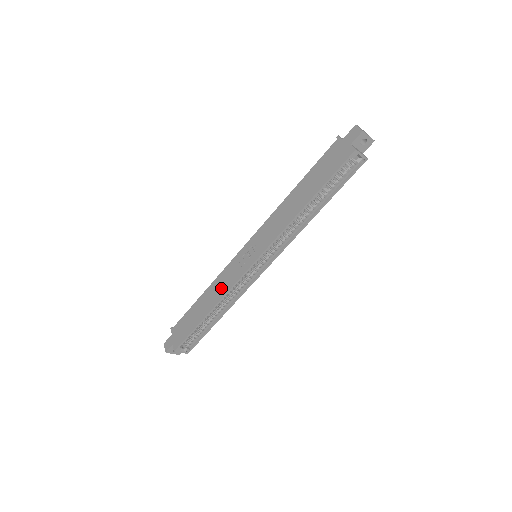
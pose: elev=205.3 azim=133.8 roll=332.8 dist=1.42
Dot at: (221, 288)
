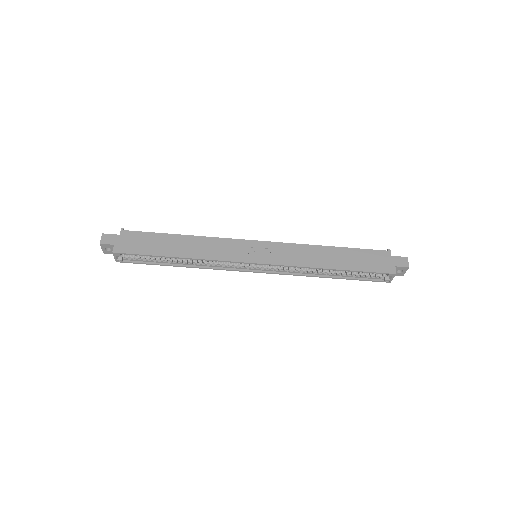
Dot at: (208, 250)
